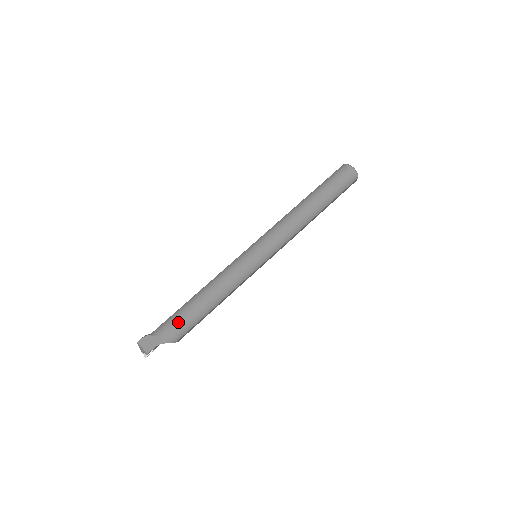
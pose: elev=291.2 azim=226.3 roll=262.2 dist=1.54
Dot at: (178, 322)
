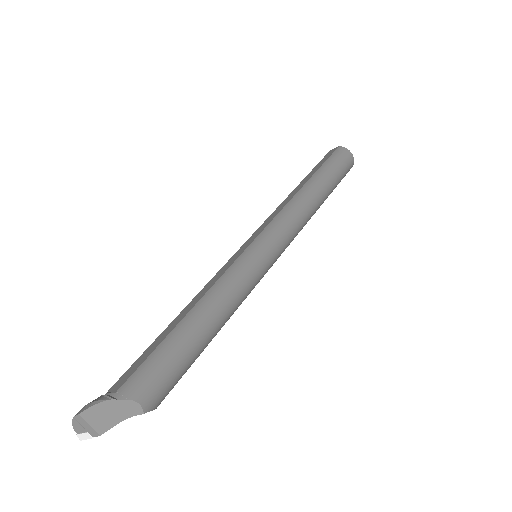
Dot at: (167, 369)
